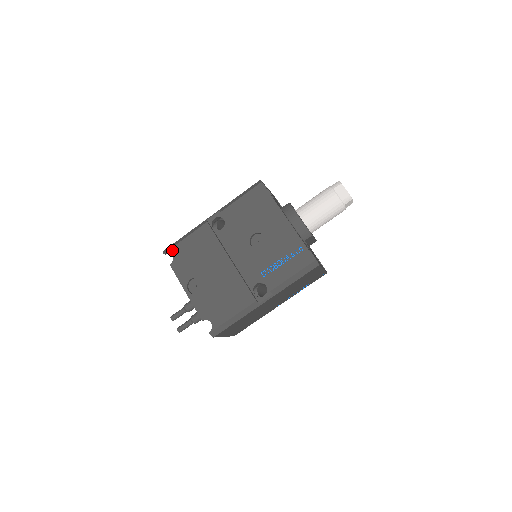
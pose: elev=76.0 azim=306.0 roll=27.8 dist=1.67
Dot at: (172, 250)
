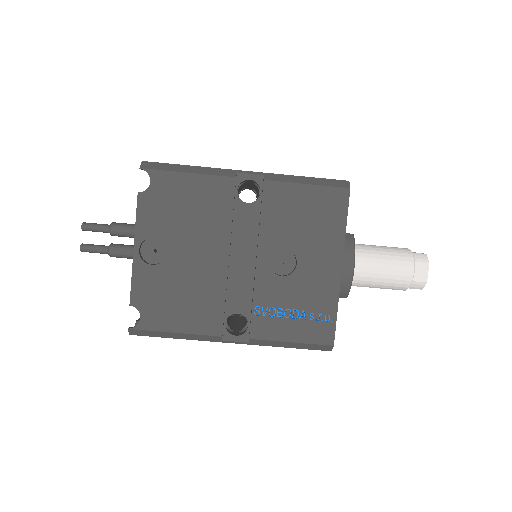
Dot at: (156, 174)
